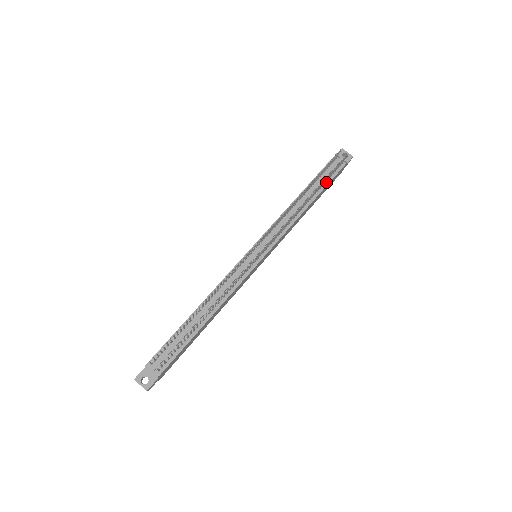
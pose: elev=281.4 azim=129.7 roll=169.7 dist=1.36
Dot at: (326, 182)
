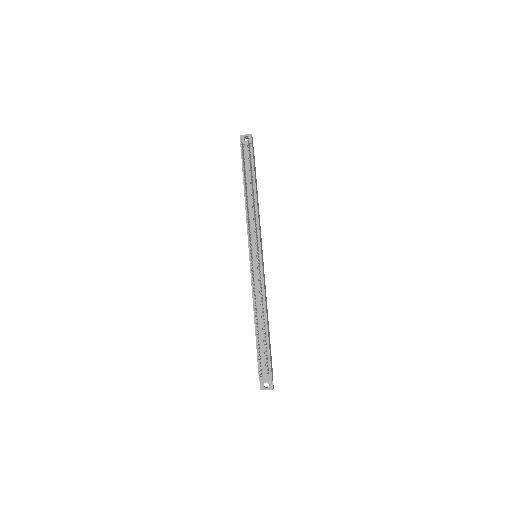
Dot at: (252, 169)
